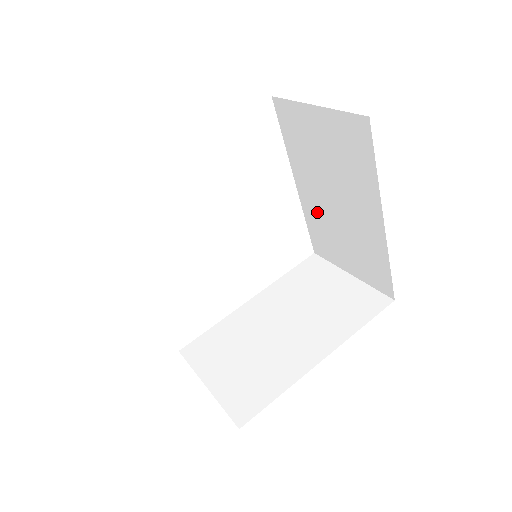
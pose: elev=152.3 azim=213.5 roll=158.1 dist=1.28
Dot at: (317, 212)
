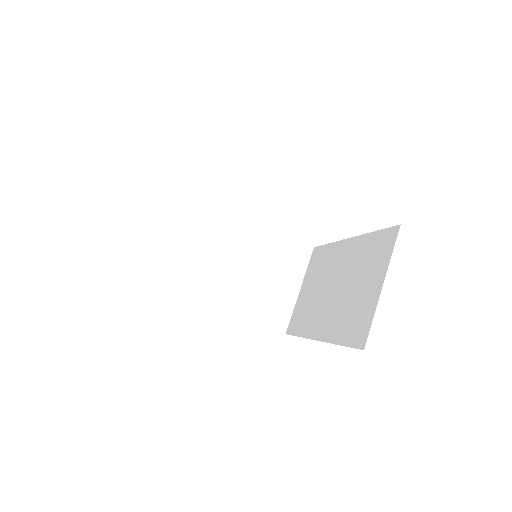
Dot at: occluded
